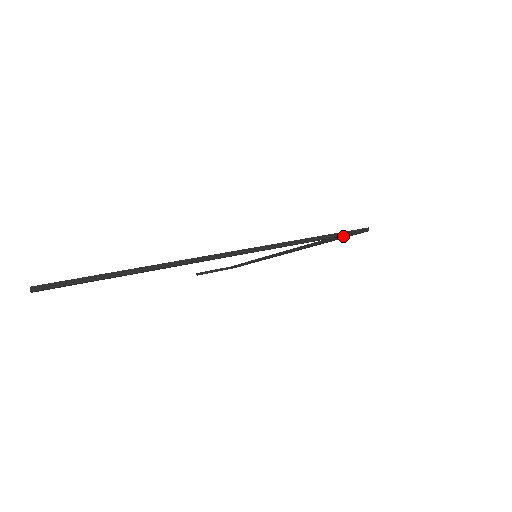
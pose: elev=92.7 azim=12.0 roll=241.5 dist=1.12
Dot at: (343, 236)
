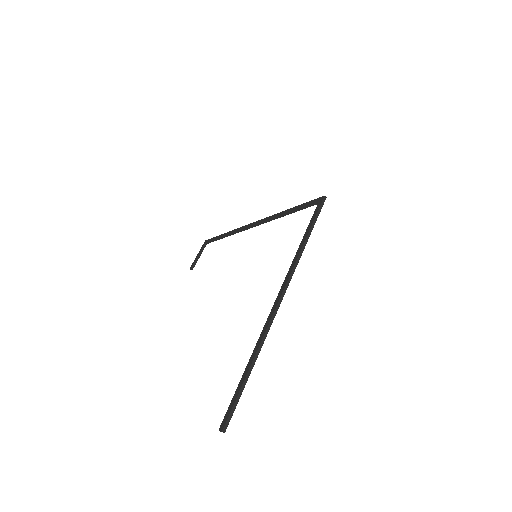
Dot at: (307, 207)
